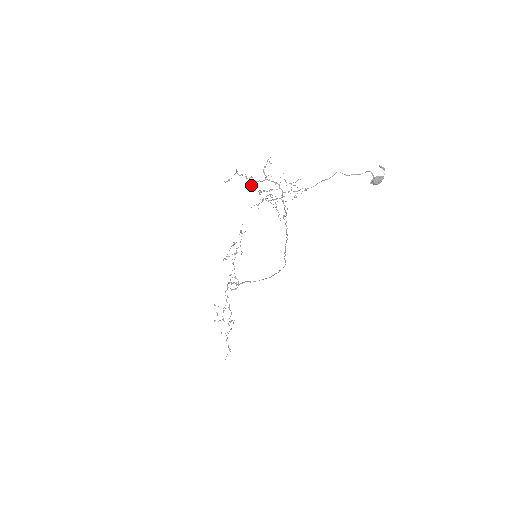
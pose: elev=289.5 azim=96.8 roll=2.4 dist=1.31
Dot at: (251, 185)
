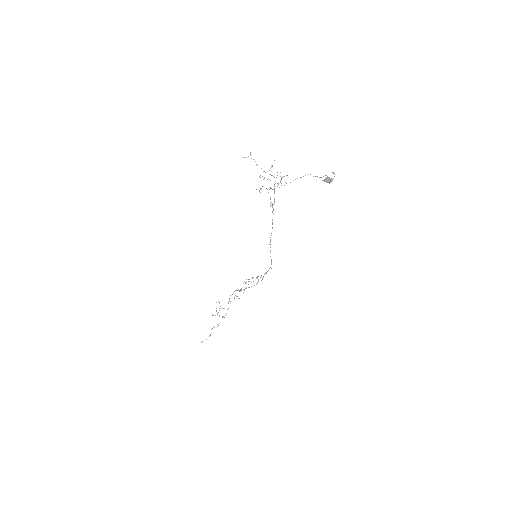
Dot at: occluded
